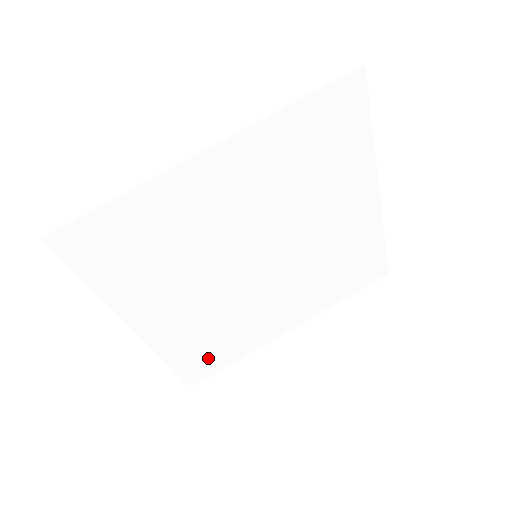
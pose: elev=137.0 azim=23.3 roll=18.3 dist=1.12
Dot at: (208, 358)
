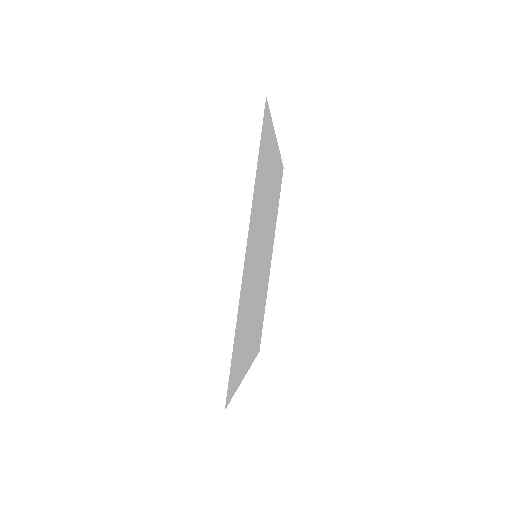
Dot at: (260, 329)
